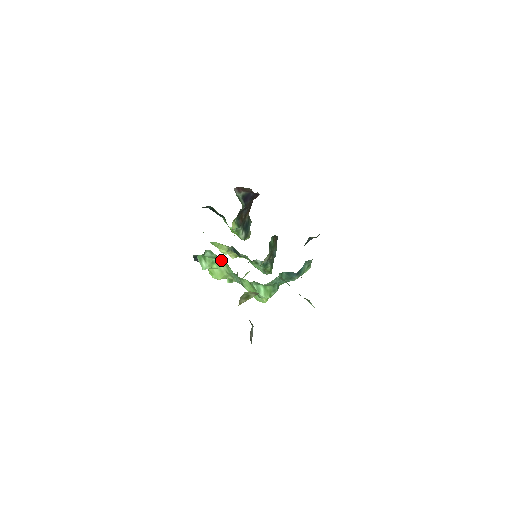
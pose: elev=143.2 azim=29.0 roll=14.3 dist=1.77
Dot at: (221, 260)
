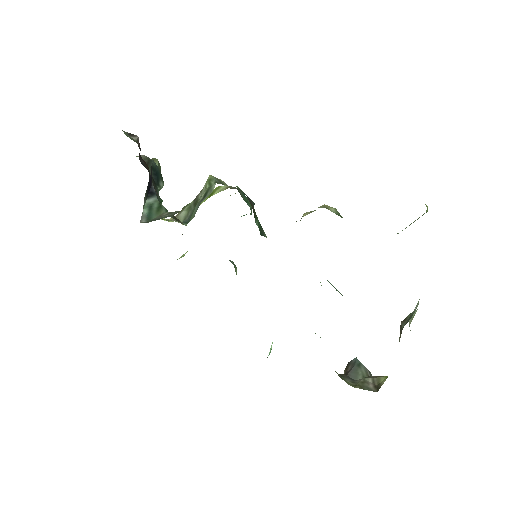
Dot at: occluded
